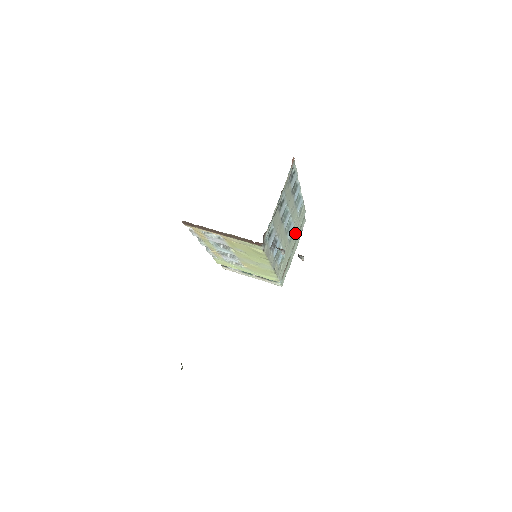
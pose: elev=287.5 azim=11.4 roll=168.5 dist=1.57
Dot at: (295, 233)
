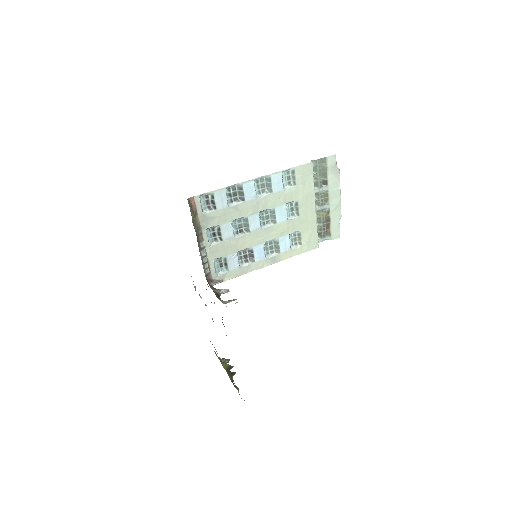
Dot at: (305, 199)
